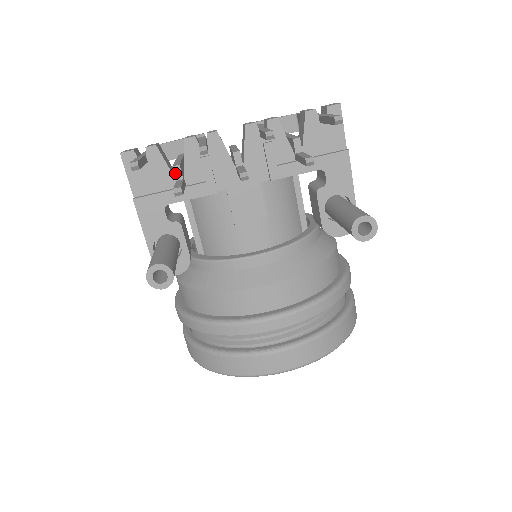
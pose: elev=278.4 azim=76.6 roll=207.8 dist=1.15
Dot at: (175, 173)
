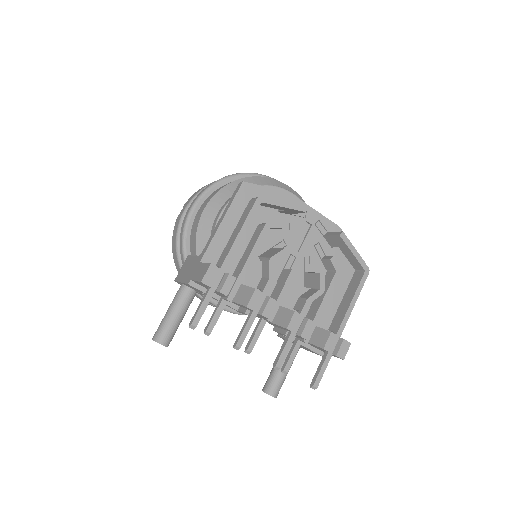
Dot at: (225, 299)
